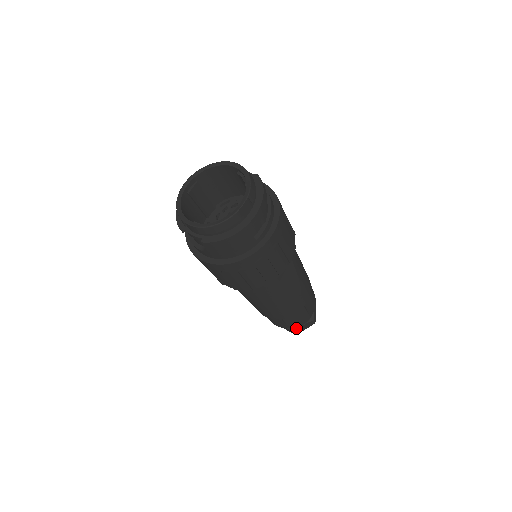
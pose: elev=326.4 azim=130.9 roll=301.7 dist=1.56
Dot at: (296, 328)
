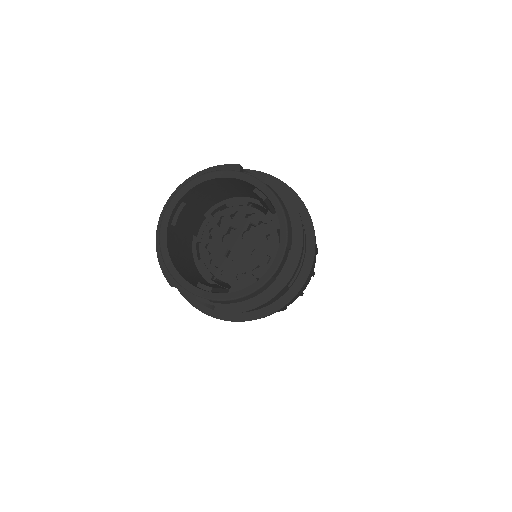
Dot at: occluded
